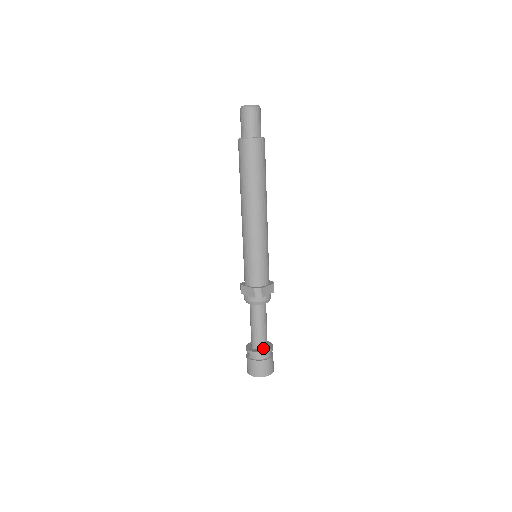
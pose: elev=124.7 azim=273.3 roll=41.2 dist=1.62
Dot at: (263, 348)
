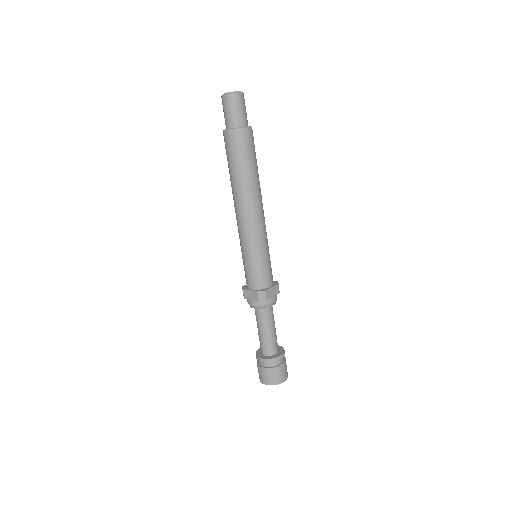
Dot at: (274, 354)
